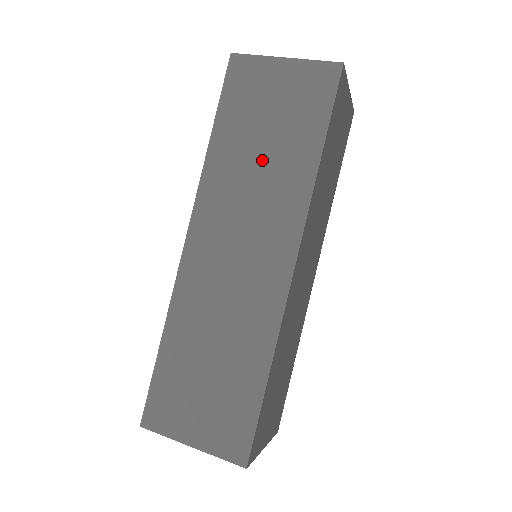
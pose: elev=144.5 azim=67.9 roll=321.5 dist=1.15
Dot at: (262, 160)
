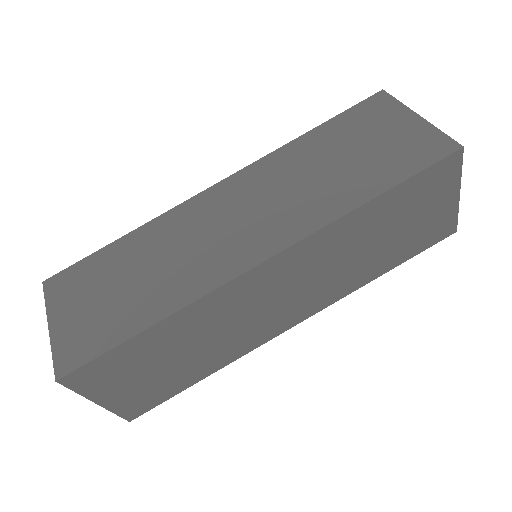
Dot at: (324, 171)
